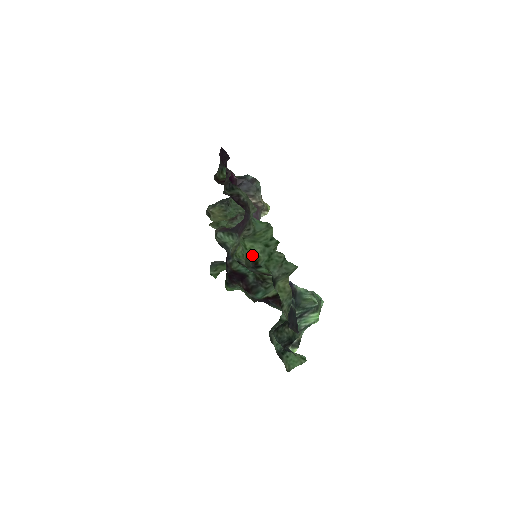
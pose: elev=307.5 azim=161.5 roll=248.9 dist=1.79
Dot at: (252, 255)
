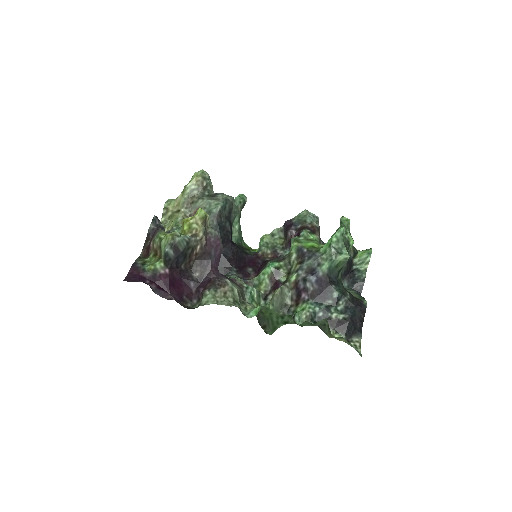
Dot at: occluded
